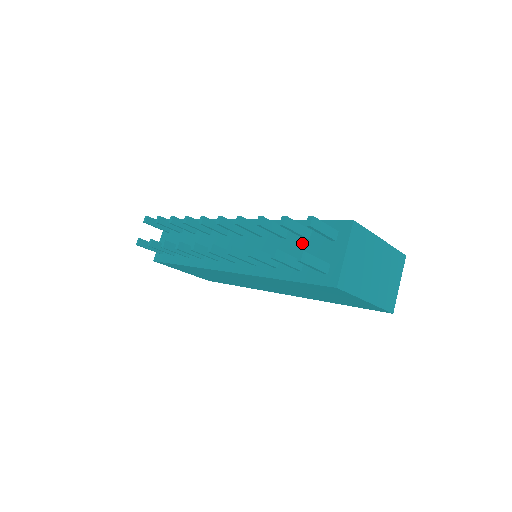
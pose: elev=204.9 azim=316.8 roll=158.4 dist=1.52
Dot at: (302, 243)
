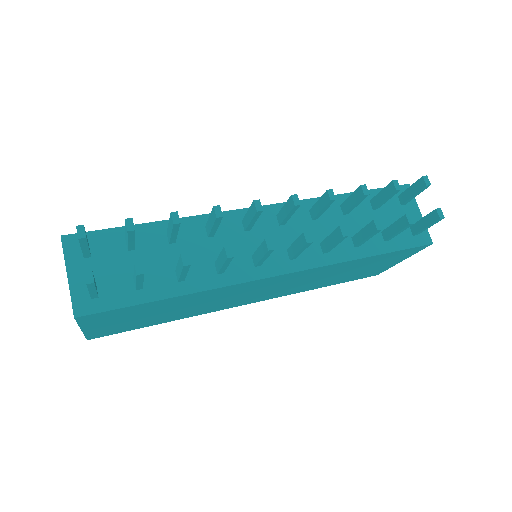
Dot at: (372, 214)
